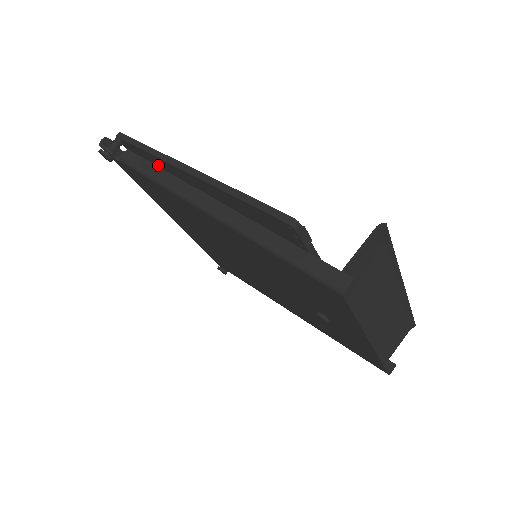
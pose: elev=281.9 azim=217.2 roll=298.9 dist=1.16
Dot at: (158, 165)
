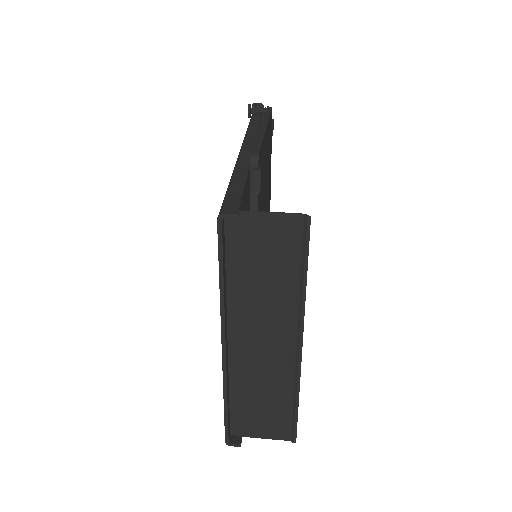
Dot at: occluded
